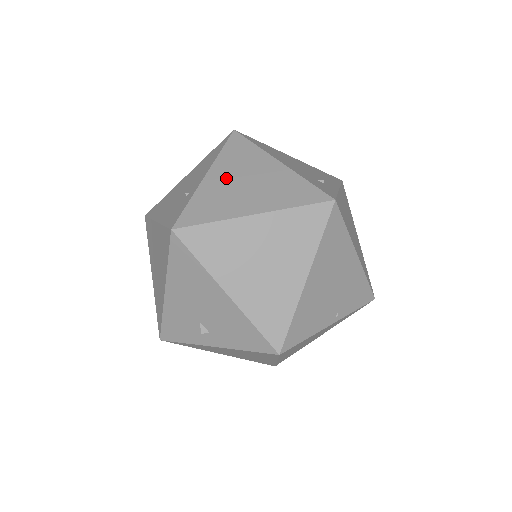
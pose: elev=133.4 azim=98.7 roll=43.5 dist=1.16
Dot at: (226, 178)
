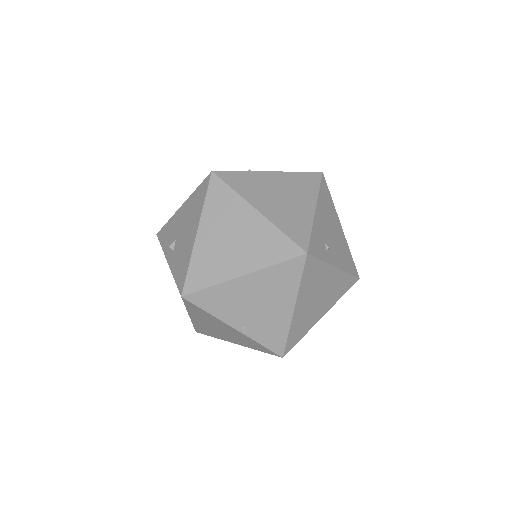
Dot at: (276, 183)
